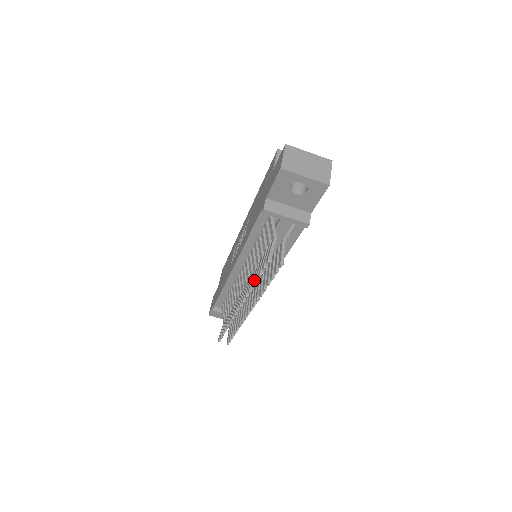
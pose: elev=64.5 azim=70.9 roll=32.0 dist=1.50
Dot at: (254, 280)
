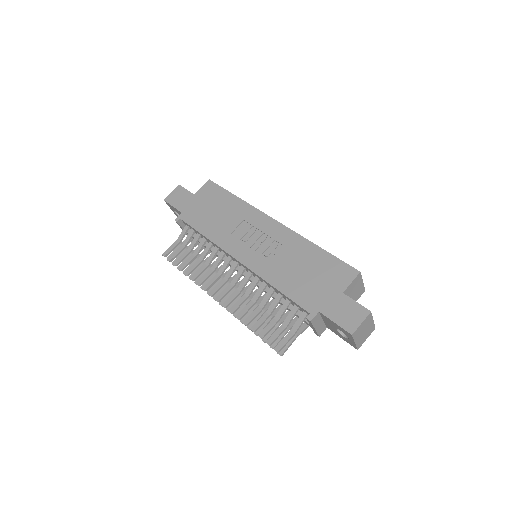
Dot at: (251, 327)
